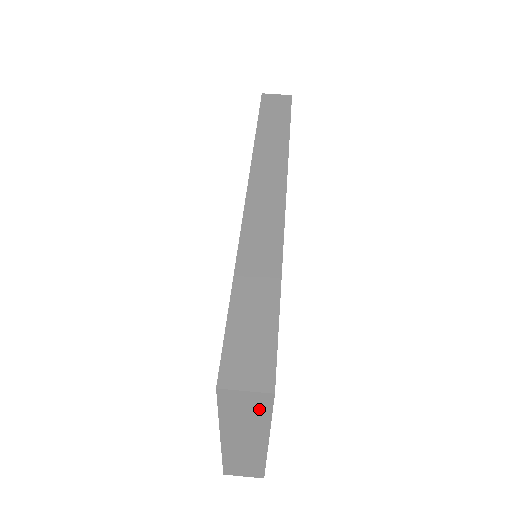
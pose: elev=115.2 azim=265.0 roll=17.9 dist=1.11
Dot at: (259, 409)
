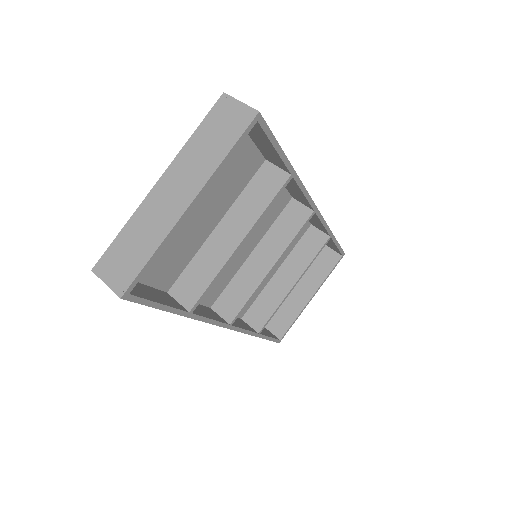
Dot at: (230, 134)
